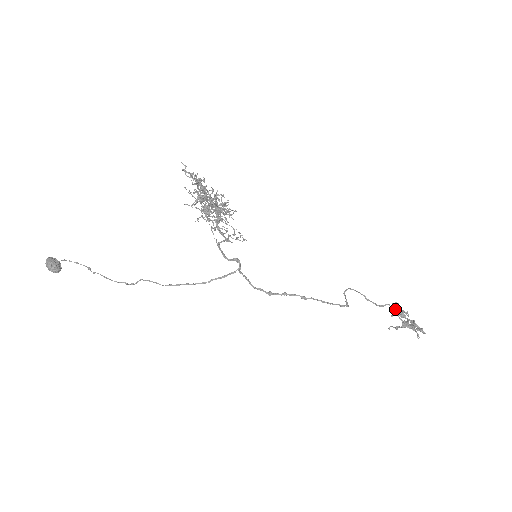
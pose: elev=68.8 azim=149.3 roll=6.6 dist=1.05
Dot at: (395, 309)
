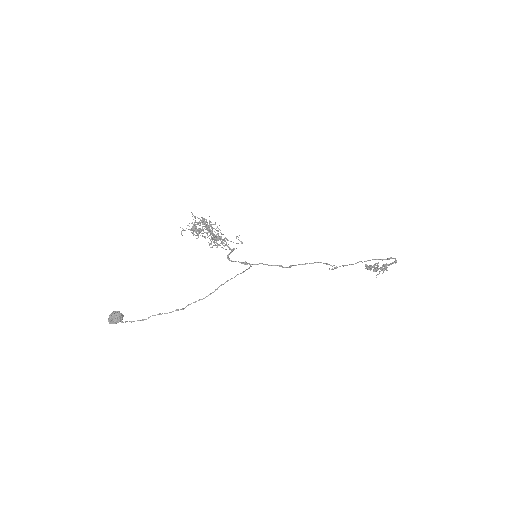
Dot at: (369, 269)
